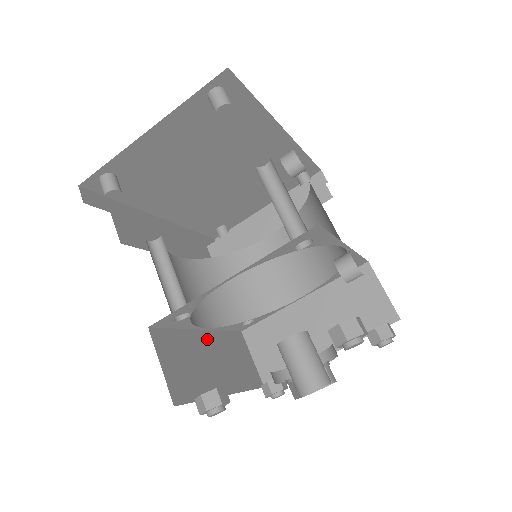
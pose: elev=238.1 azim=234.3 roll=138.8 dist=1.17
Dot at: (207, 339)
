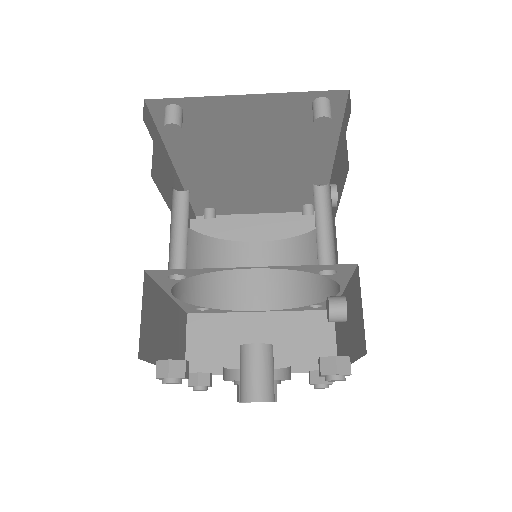
Dot at: (169, 307)
